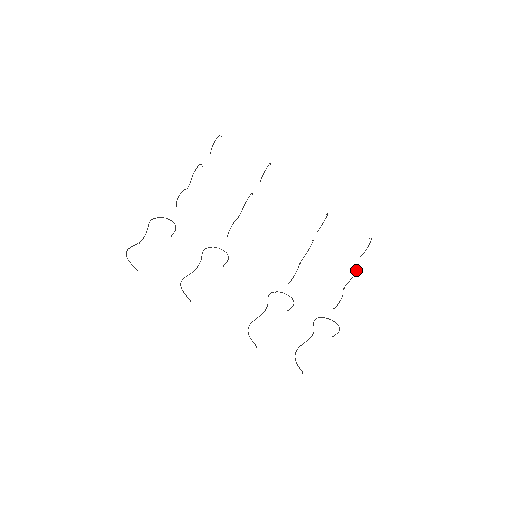
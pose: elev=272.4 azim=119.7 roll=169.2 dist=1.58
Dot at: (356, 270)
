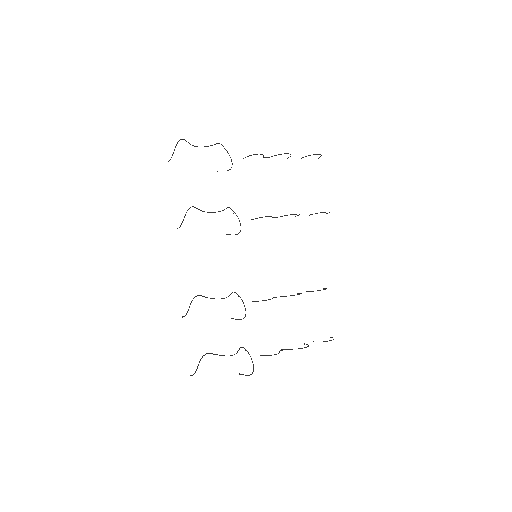
Dot at: (306, 347)
